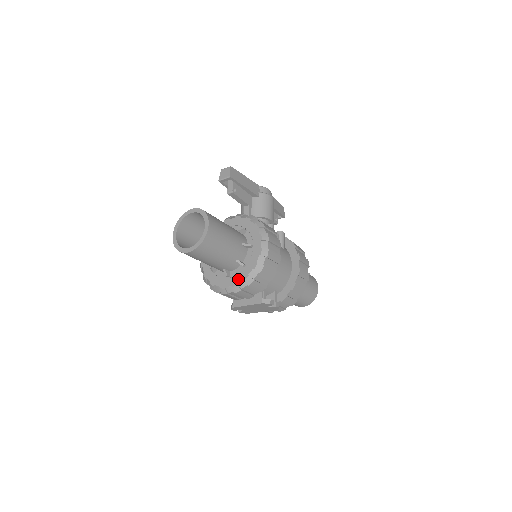
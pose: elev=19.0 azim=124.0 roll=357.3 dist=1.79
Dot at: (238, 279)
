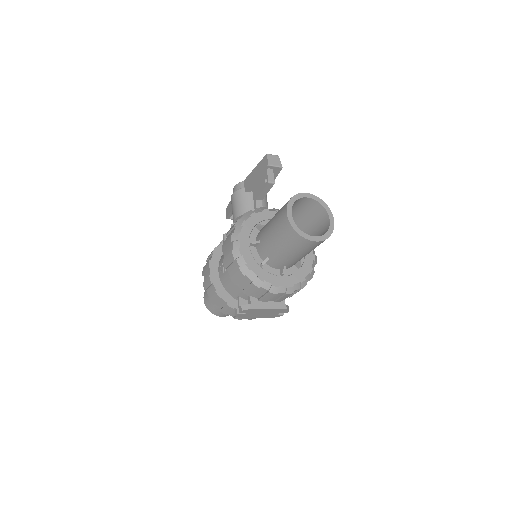
Dot at: (294, 280)
